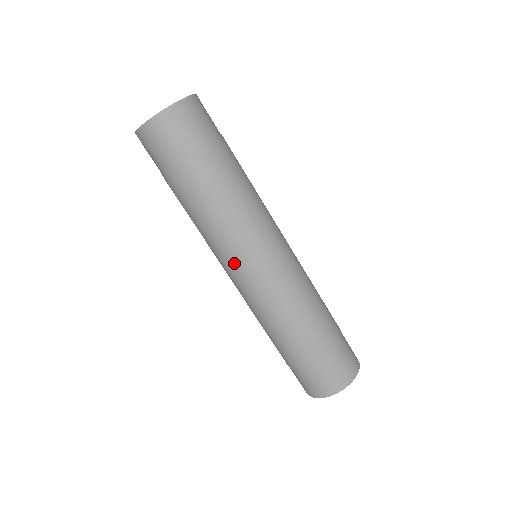
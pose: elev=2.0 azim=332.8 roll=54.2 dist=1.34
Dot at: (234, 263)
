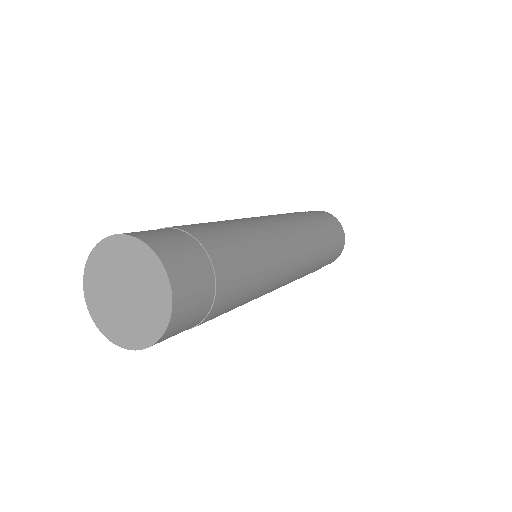
Dot at: occluded
